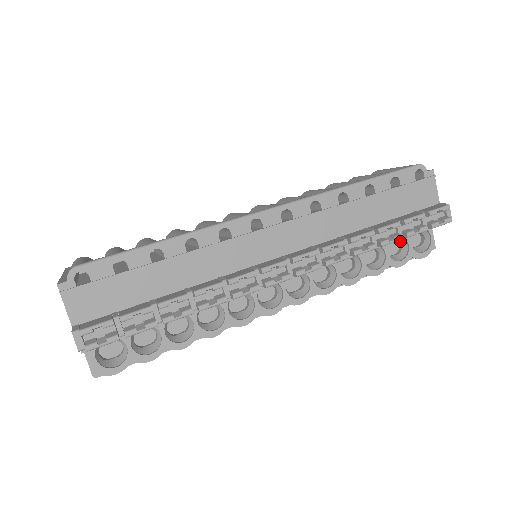
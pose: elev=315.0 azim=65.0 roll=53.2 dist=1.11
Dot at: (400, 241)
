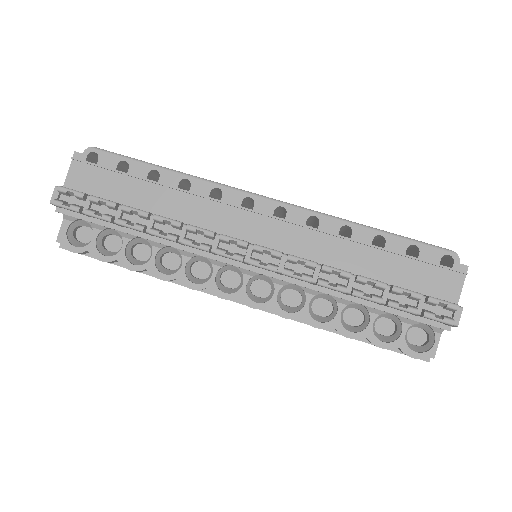
Dot at: (397, 324)
